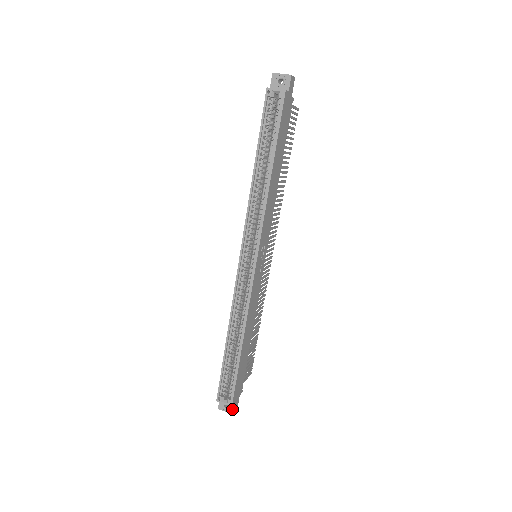
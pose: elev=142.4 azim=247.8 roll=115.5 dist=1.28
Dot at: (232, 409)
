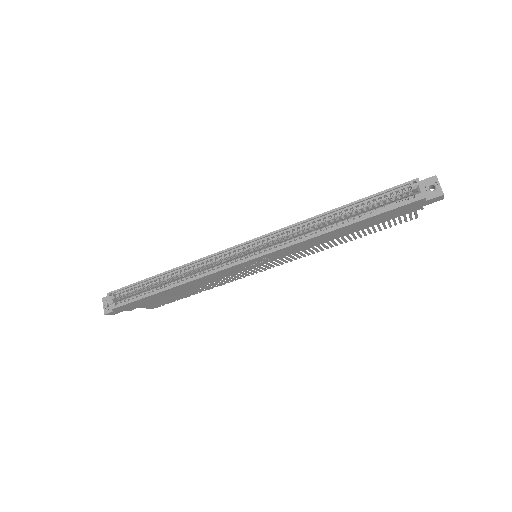
Dot at: (109, 311)
